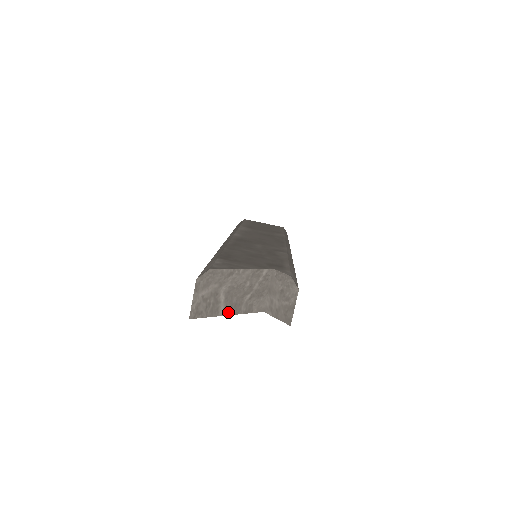
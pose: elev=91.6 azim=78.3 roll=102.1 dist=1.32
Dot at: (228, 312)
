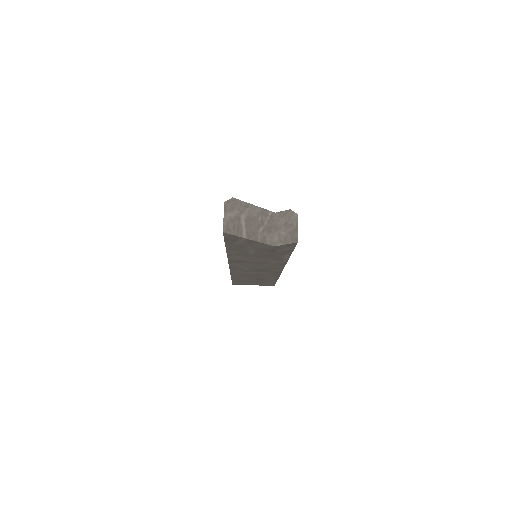
Dot at: (249, 237)
